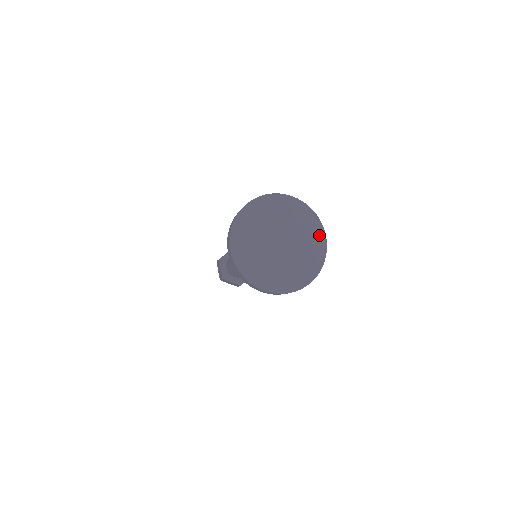
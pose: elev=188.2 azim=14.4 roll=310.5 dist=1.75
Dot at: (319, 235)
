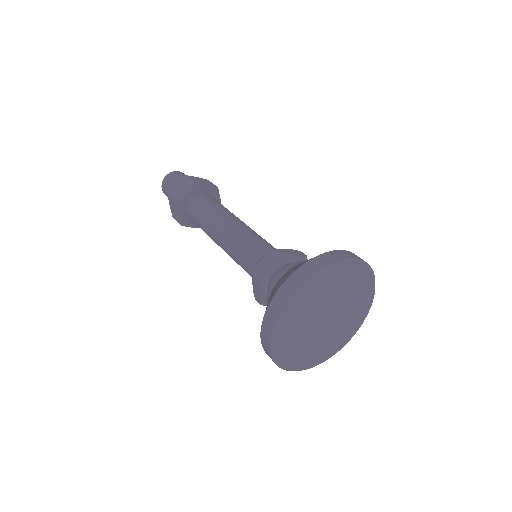
Dot at: (369, 293)
